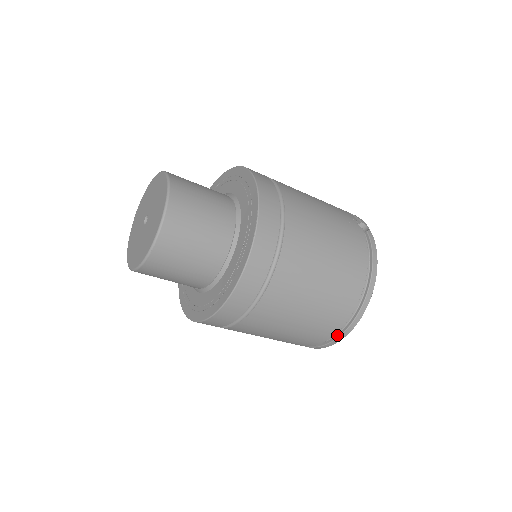
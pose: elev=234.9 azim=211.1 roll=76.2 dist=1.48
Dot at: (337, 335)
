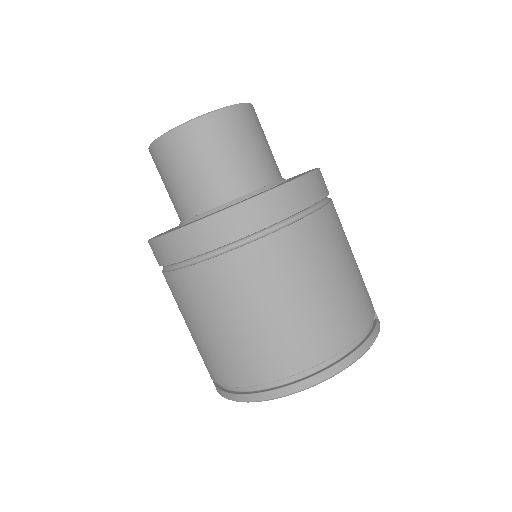
Dot at: (273, 388)
